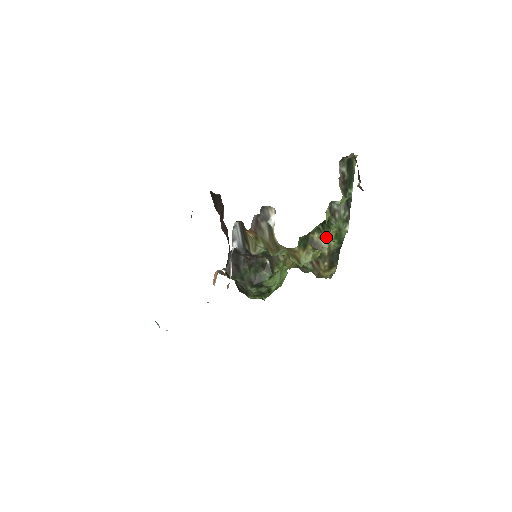
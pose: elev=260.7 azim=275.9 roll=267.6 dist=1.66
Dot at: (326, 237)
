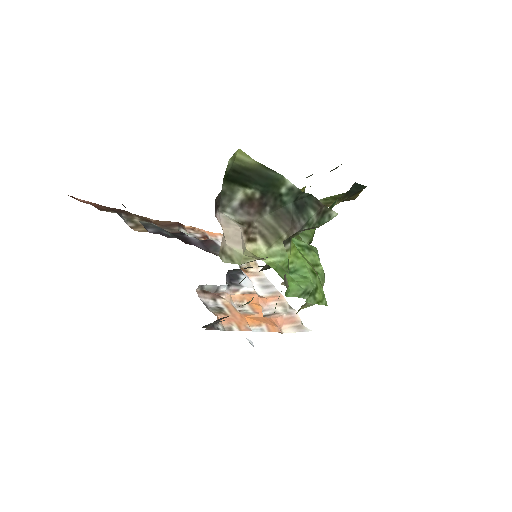
Dot at: occluded
